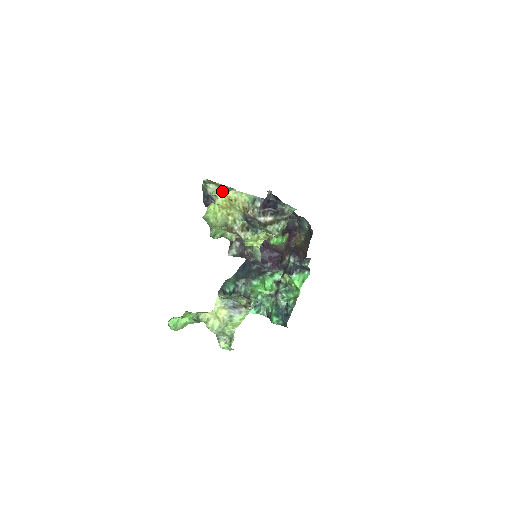
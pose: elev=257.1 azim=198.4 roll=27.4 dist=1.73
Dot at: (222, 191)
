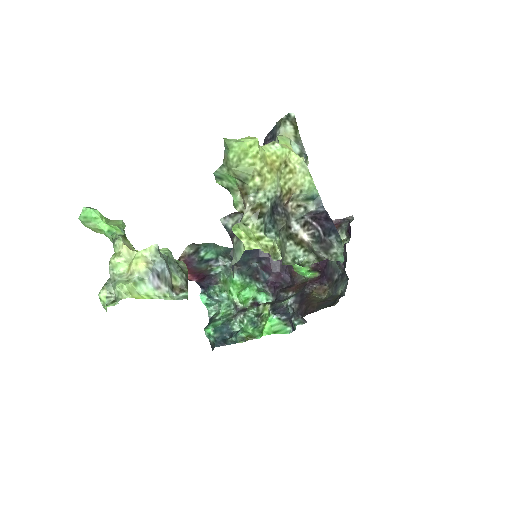
Dot at: (293, 147)
